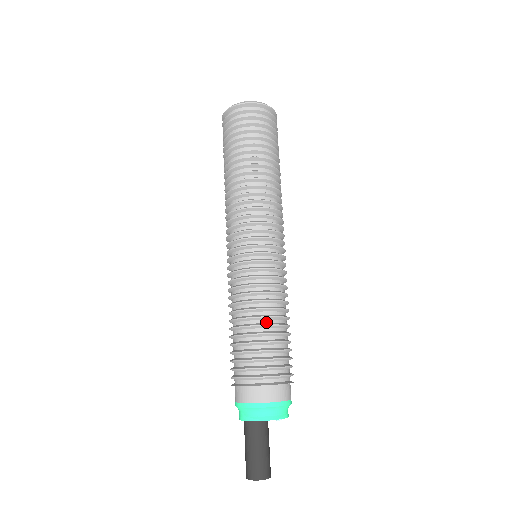
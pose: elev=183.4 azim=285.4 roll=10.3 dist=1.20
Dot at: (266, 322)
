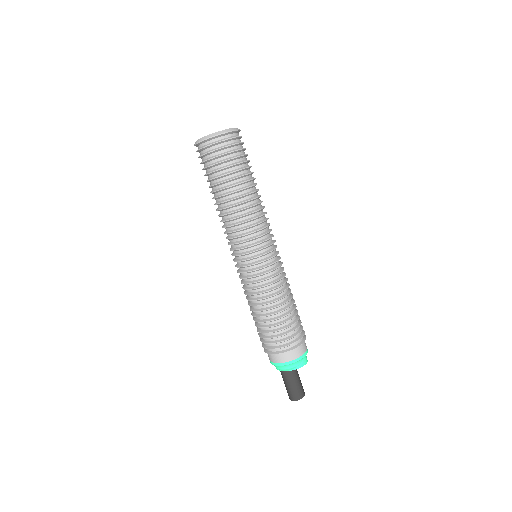
Dot at: (262, 313)
